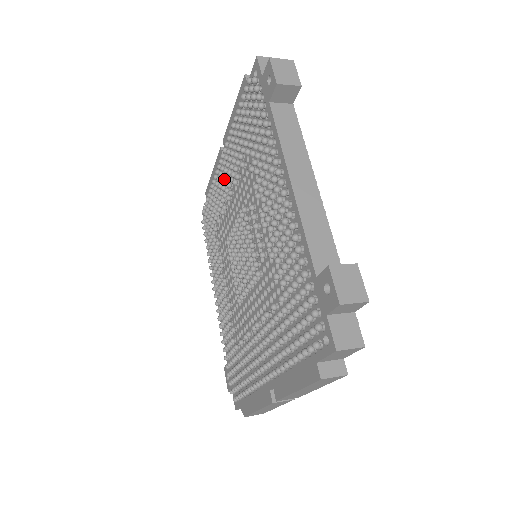
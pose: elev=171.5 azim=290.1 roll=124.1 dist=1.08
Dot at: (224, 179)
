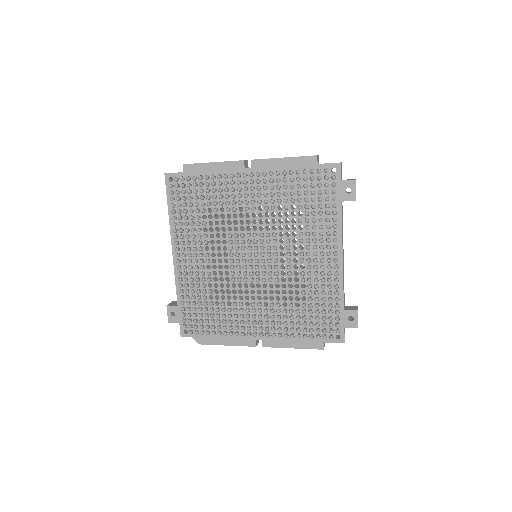
Dot at: (240, 188)
